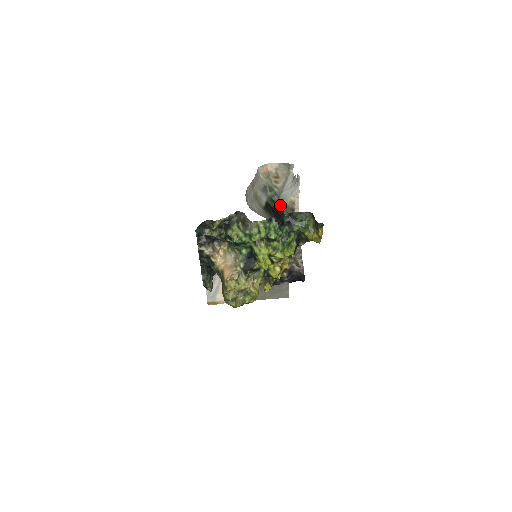
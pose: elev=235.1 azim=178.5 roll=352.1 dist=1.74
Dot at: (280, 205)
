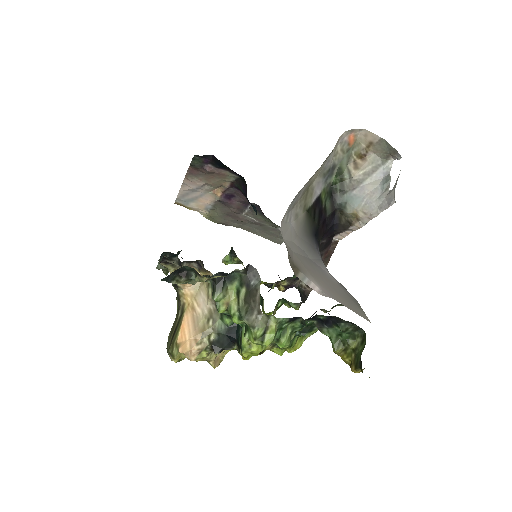
Dot at: (336, 206)
